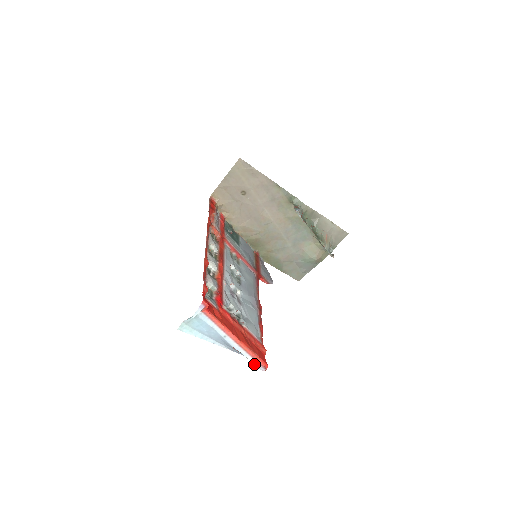
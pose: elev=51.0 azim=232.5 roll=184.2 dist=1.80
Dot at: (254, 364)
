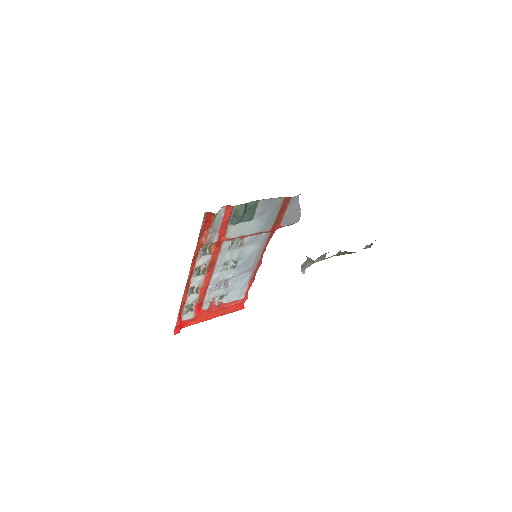
Dot at: occluded
